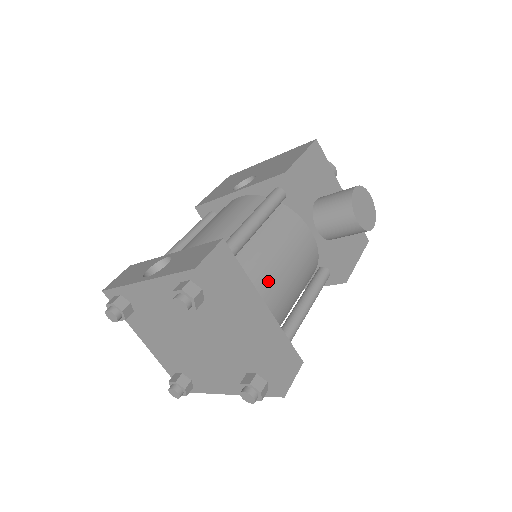
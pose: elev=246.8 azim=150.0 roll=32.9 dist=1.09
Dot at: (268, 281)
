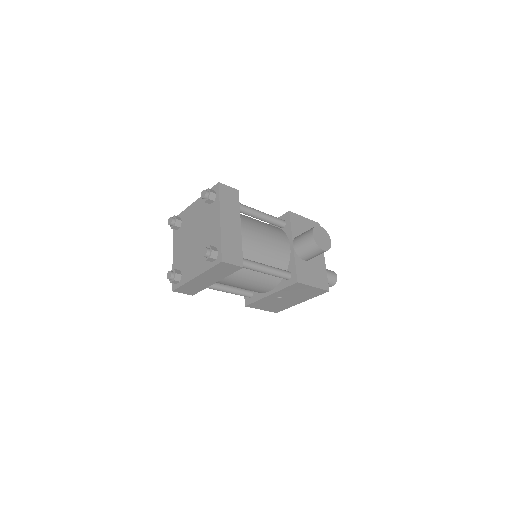
Dot at: (250, 229)
